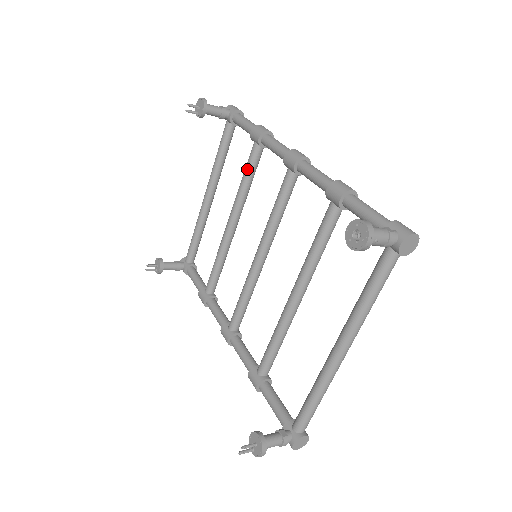
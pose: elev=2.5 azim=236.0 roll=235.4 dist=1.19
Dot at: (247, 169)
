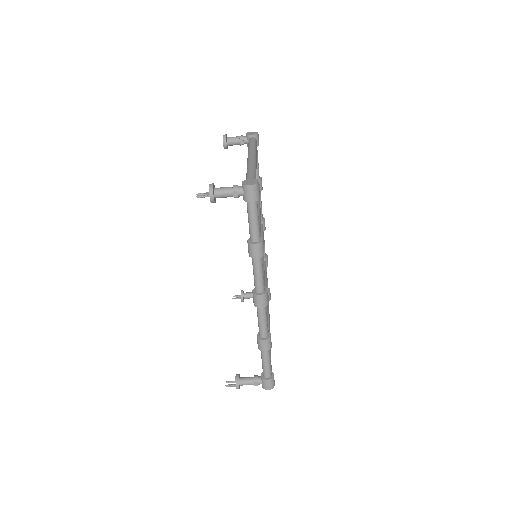
Dot at: occluded
